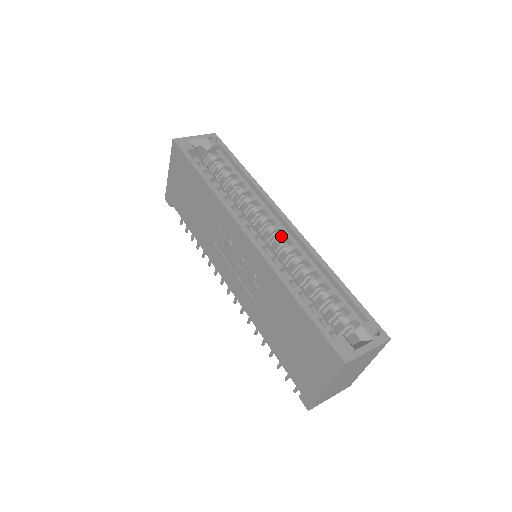
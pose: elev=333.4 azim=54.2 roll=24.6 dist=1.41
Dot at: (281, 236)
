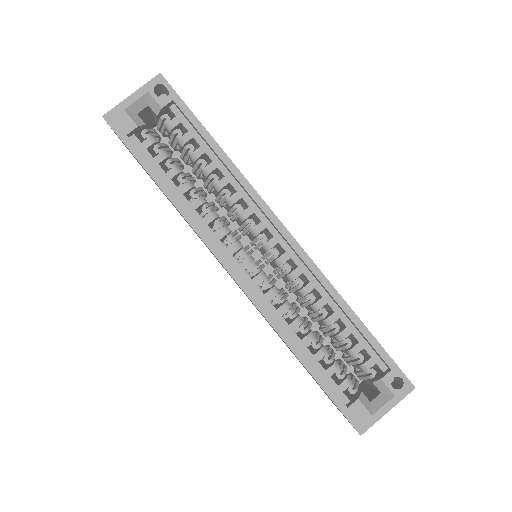
Dot at: (280, 258)
